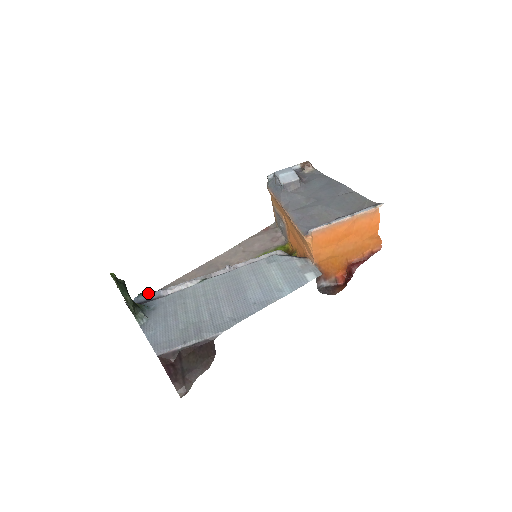
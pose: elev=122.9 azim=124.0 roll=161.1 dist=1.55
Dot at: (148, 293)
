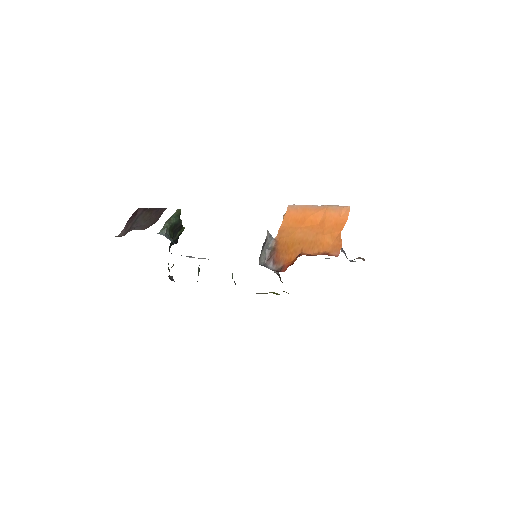
Dot at: occluded
